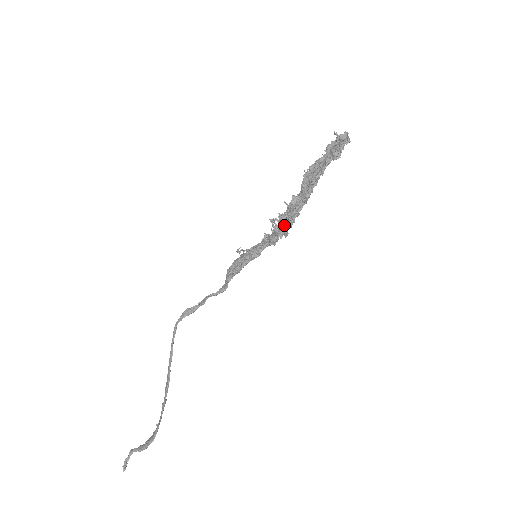
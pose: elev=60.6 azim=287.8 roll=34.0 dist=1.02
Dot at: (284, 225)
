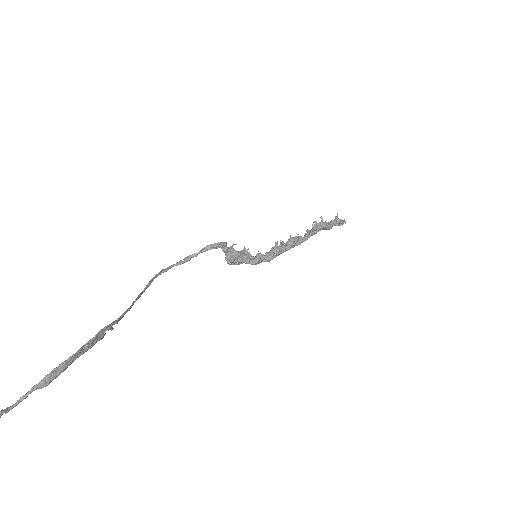
Dot at: (286, 242)
